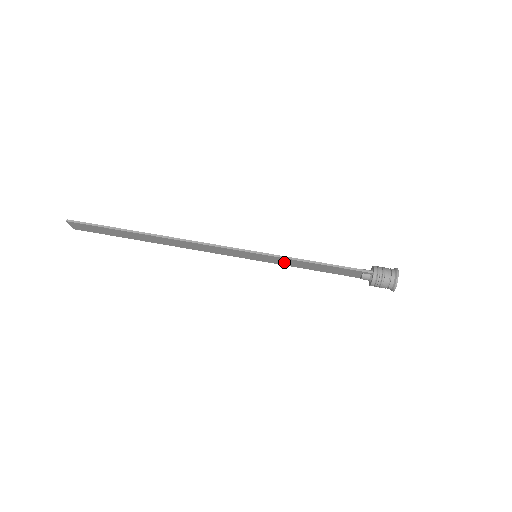
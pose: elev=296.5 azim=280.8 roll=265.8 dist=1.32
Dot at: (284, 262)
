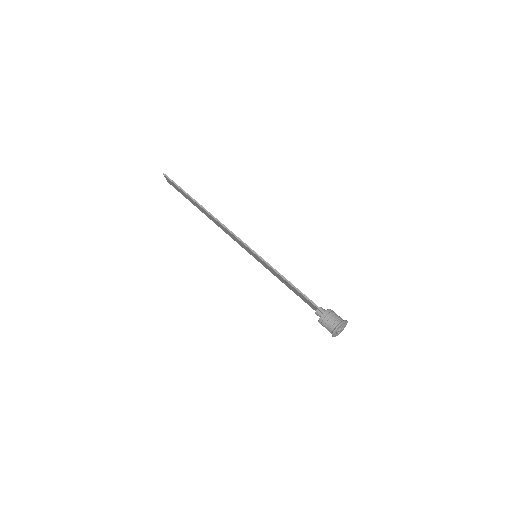
Dot at: (272, 271)
